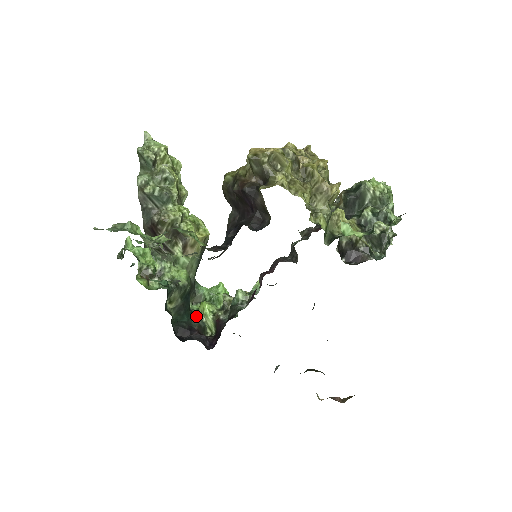
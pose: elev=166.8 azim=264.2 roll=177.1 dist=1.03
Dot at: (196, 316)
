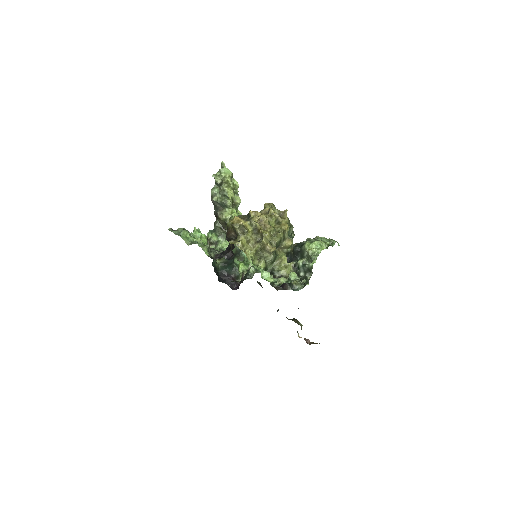
Dot at: (235, 269)
